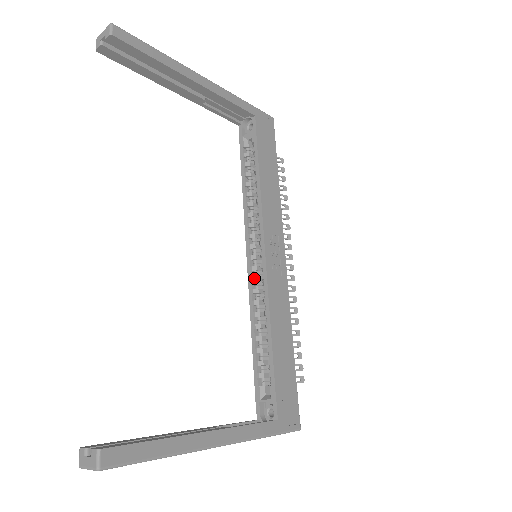
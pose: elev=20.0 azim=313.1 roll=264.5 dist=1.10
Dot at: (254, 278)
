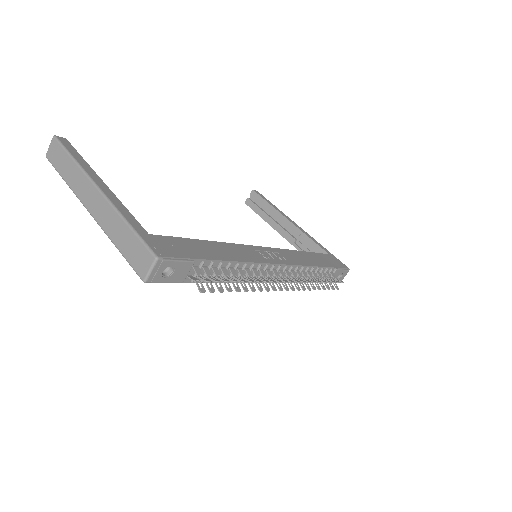
Dot at: occluded
